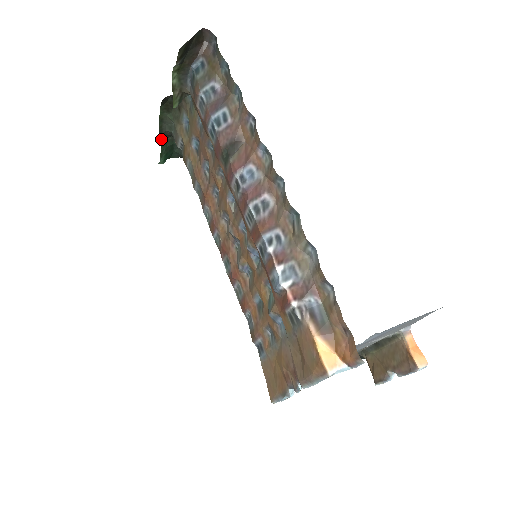
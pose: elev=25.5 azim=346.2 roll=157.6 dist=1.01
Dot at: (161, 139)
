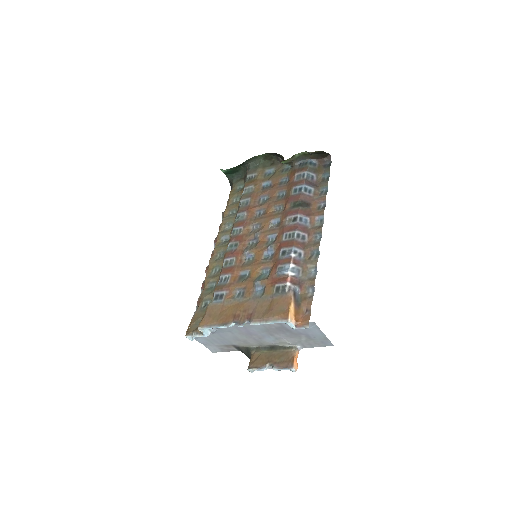
Dot at: (242, 163)
